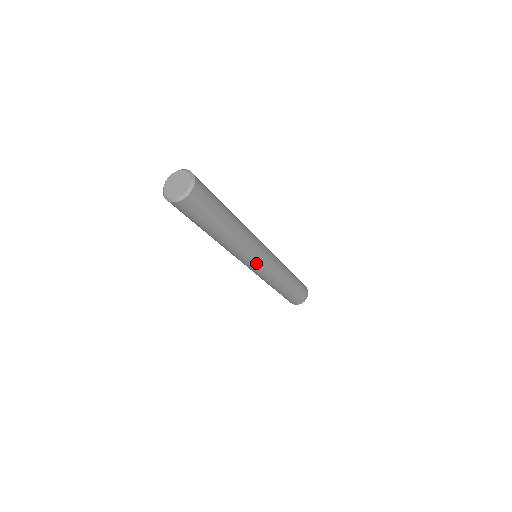
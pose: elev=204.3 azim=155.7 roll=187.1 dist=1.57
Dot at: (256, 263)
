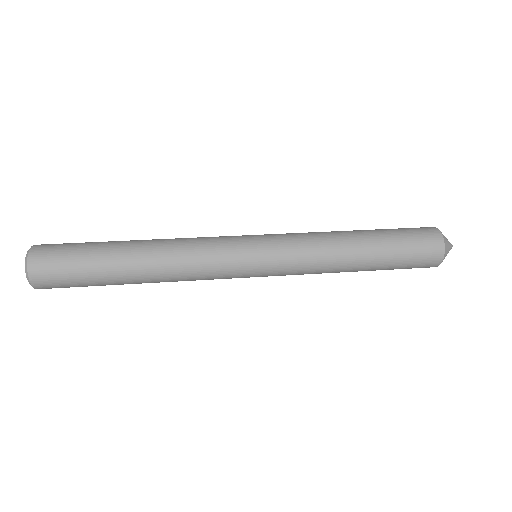
Dot at: (242, 275)
